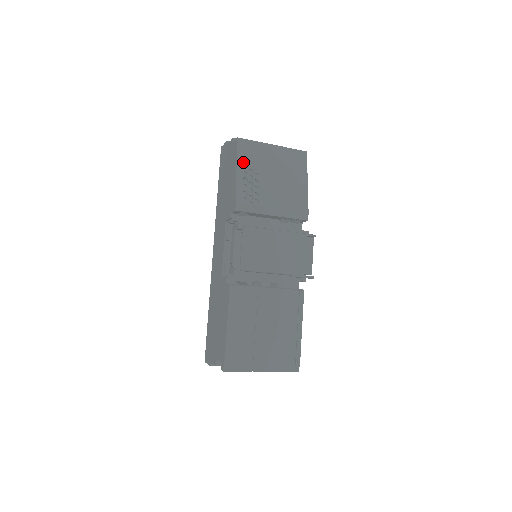
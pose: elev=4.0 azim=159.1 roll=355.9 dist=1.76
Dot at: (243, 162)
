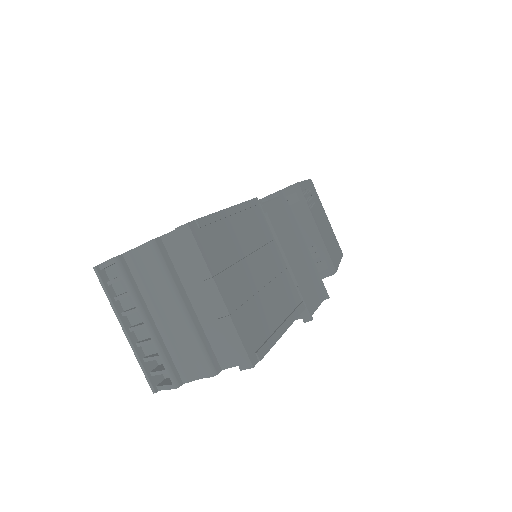
Dot at: (310, 187)
